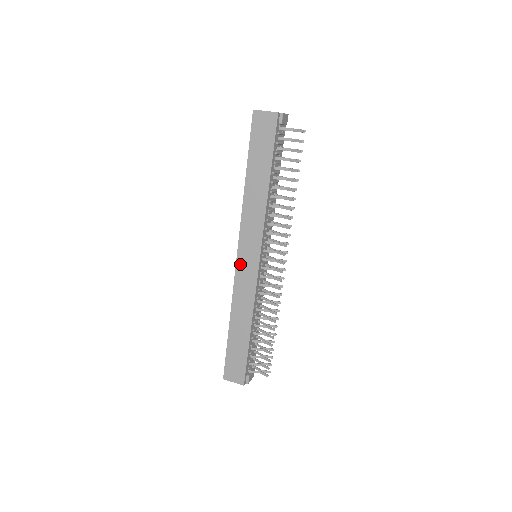
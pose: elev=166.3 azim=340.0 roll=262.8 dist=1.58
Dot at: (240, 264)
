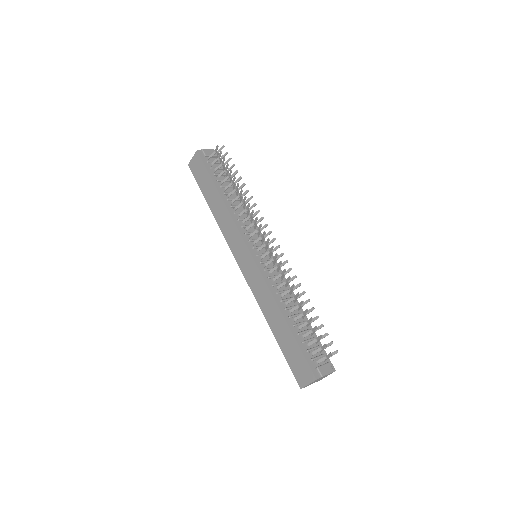
Dot at: (243, 269)
